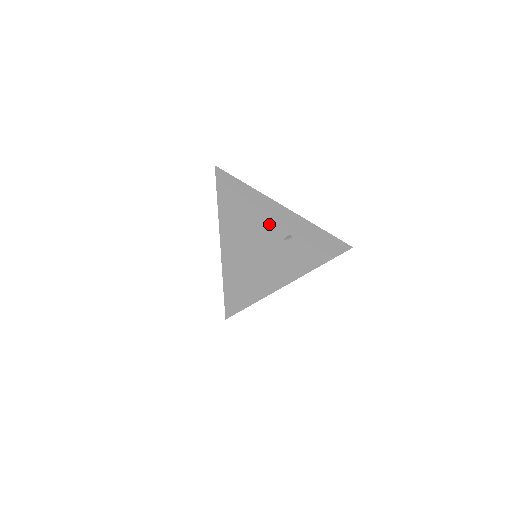
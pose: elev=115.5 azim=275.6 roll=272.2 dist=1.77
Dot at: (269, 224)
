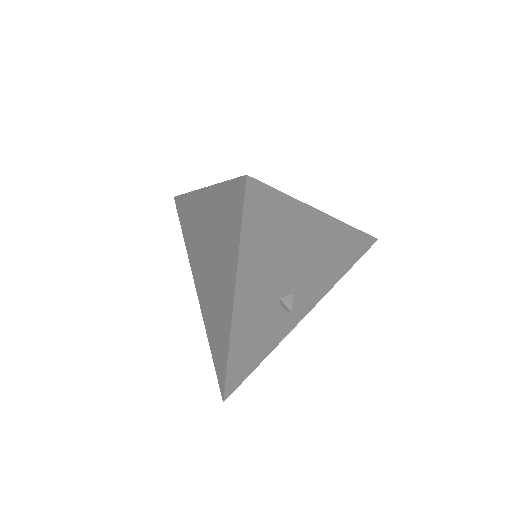
Dot at: occluded
